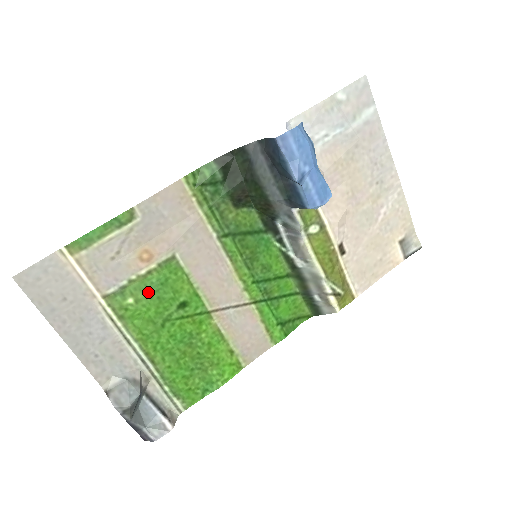
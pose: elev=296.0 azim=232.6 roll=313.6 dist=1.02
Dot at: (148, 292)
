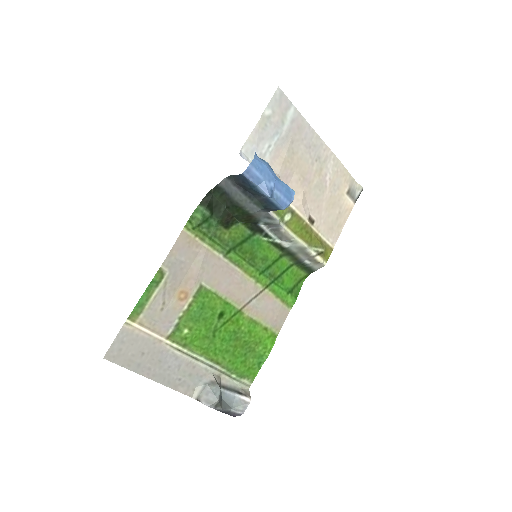
Dot at: (195, 319)
